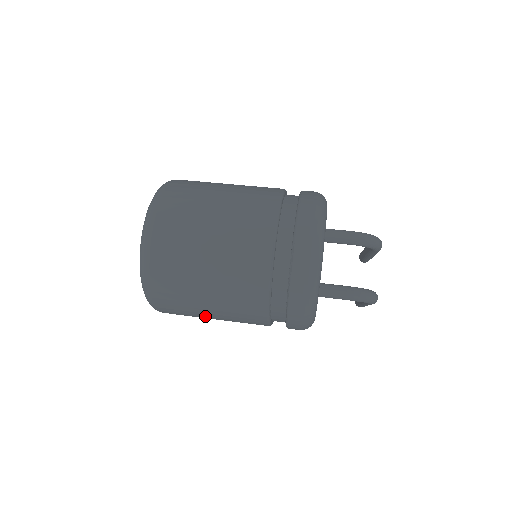
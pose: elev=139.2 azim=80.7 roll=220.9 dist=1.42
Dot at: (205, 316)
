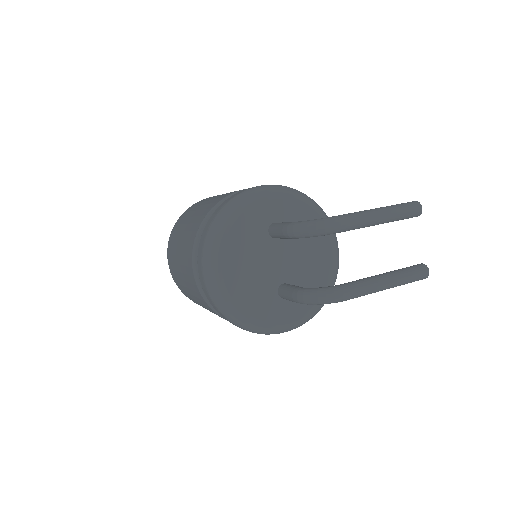
Dot at: occluded
